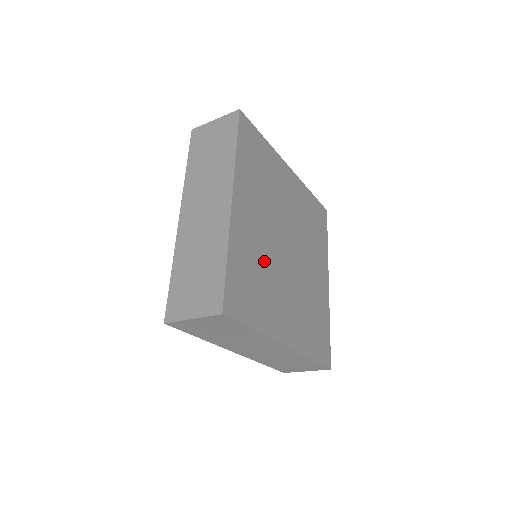
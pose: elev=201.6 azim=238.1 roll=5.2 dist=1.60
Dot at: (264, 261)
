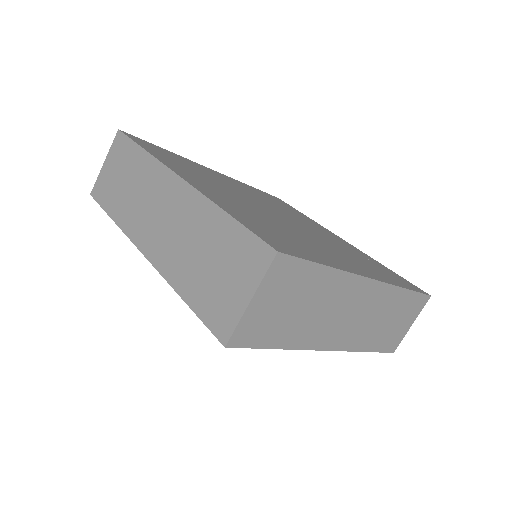
Dot at: (267, 219)
